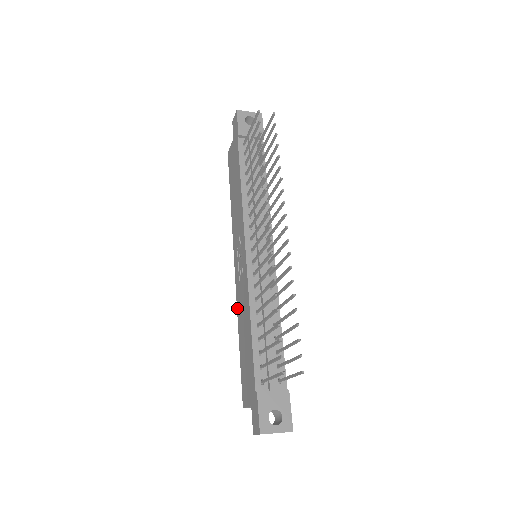
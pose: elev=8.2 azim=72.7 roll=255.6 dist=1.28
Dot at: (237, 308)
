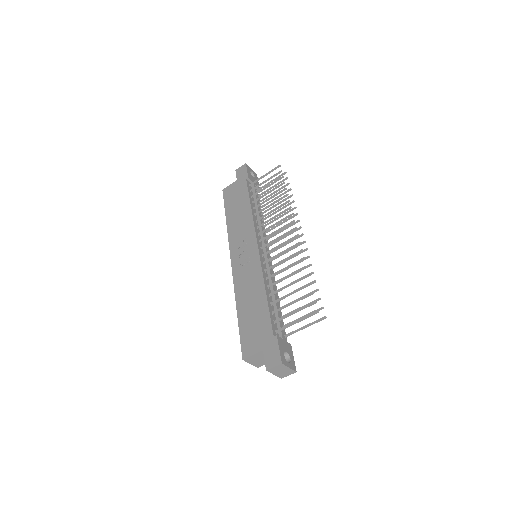
Dot at: (235, 289)
